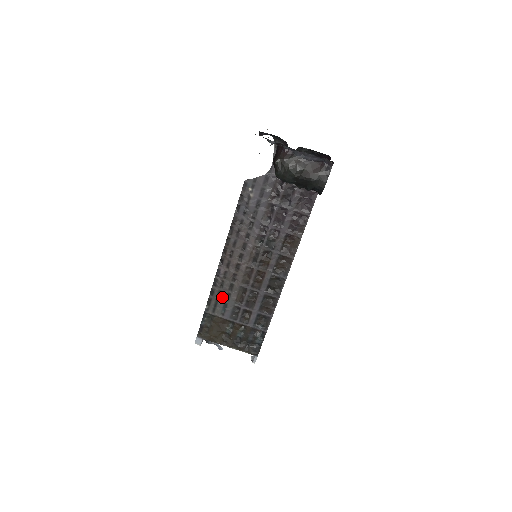
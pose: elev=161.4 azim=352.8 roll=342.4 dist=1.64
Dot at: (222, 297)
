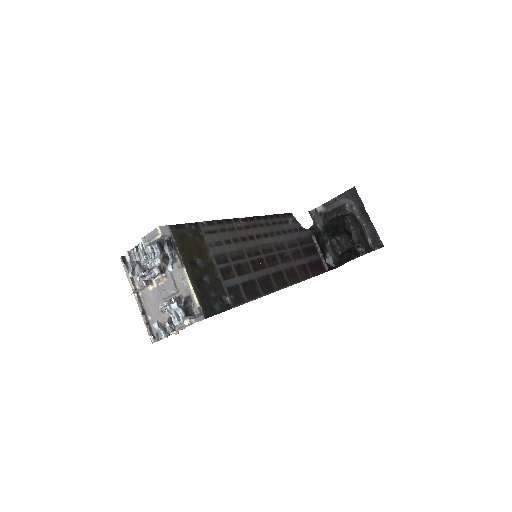
Dot at: (223, 235)
